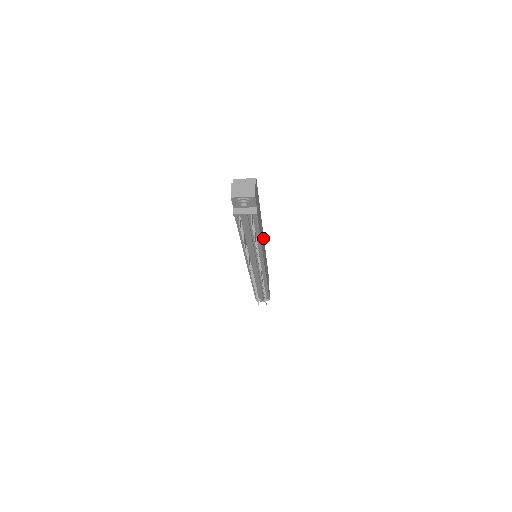
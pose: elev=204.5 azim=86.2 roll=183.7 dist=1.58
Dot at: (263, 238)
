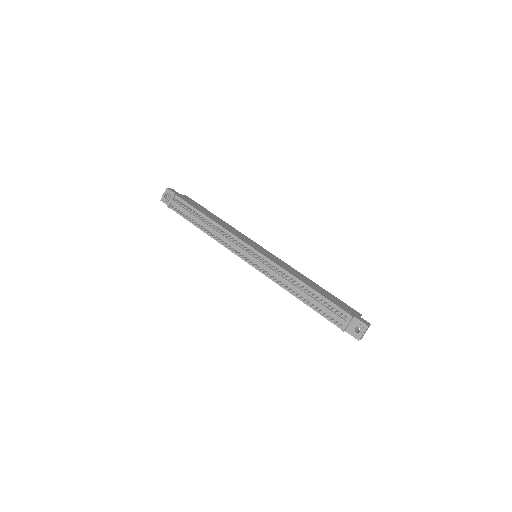
Dot at: (249, 240)
